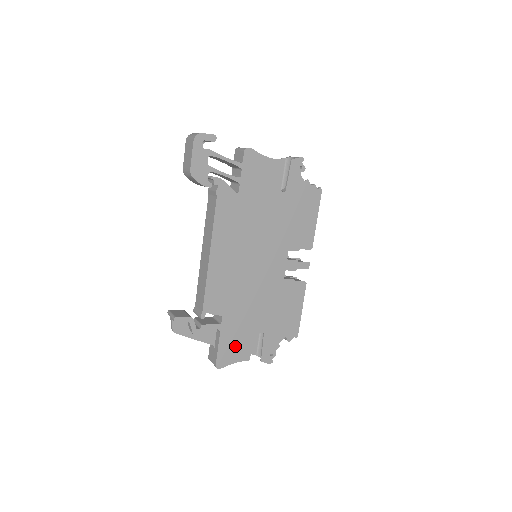
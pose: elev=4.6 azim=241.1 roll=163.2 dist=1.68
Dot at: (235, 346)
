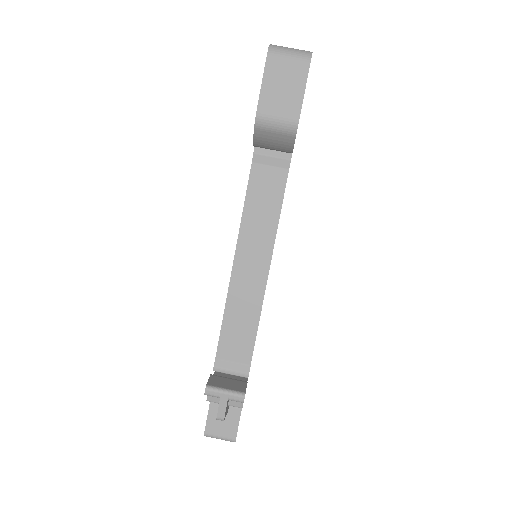
Dot at: occluded
